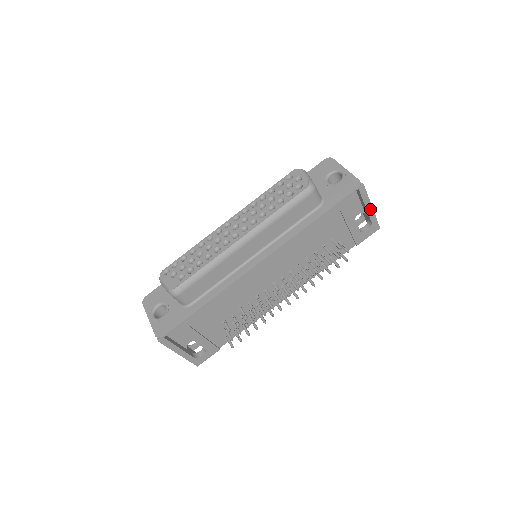
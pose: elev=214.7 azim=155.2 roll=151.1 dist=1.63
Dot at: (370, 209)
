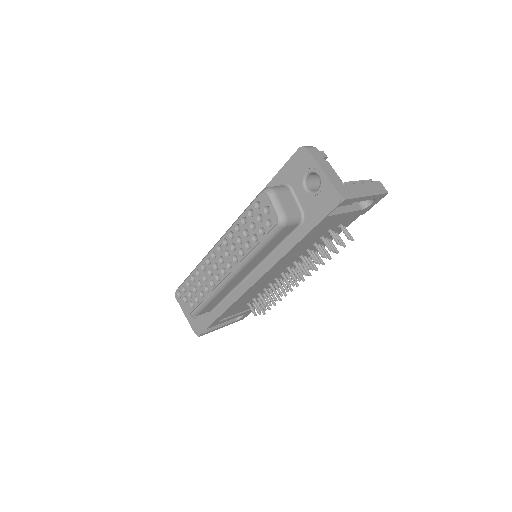
Dot at: (366, 198)
